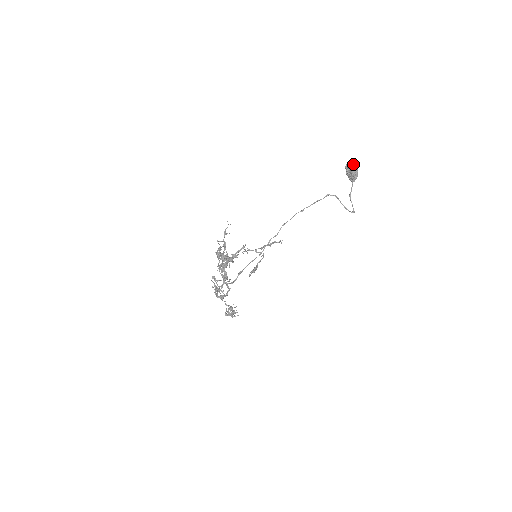
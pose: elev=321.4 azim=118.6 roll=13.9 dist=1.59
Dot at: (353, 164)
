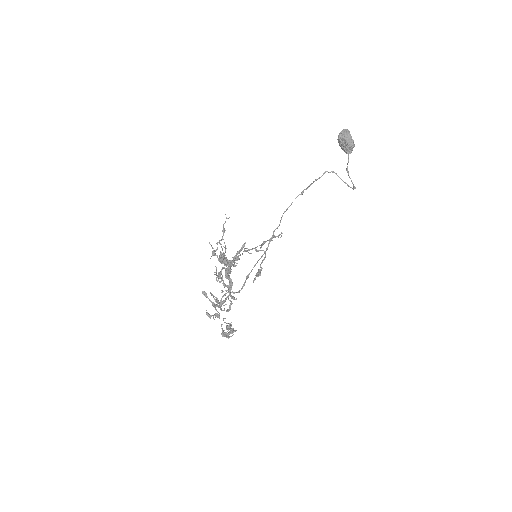
Dot at: (347, 133)
